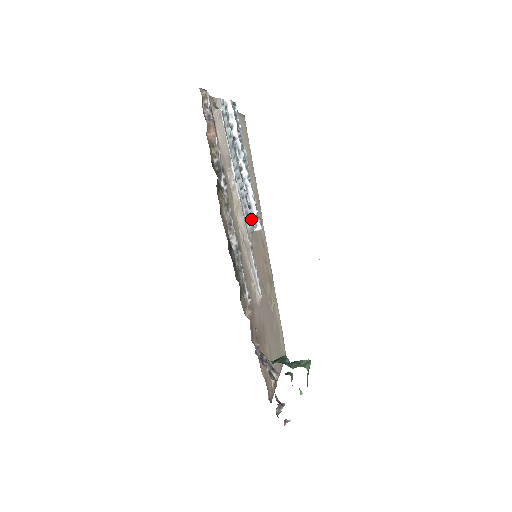
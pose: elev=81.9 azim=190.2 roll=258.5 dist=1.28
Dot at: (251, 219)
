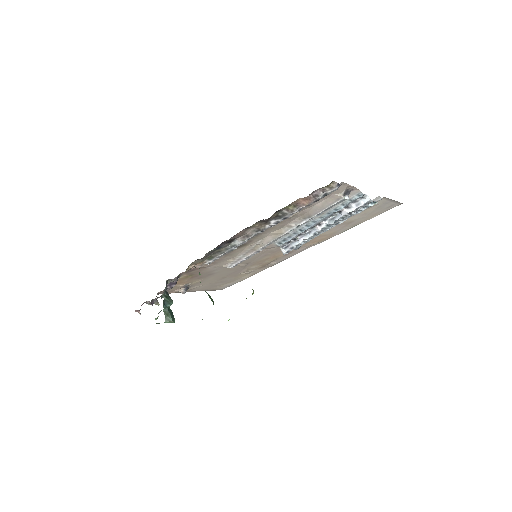
Dot at: (286, 243)
